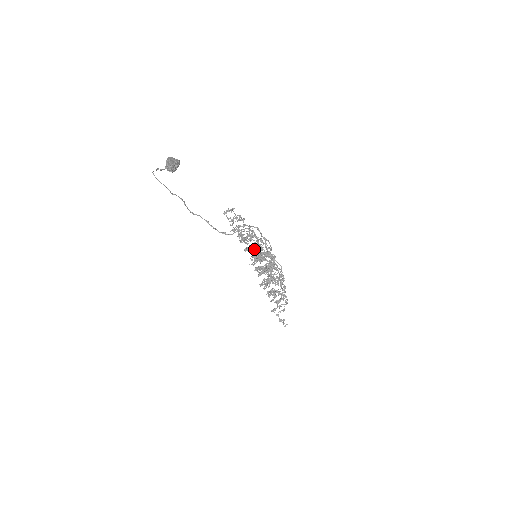
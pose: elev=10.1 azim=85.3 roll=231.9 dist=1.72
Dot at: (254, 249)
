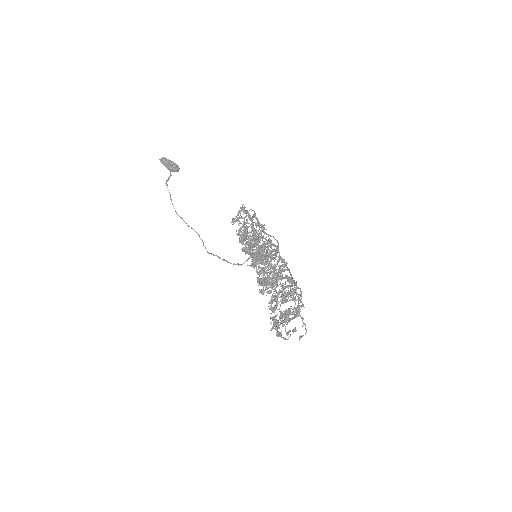
Dot at: (234, 219)
